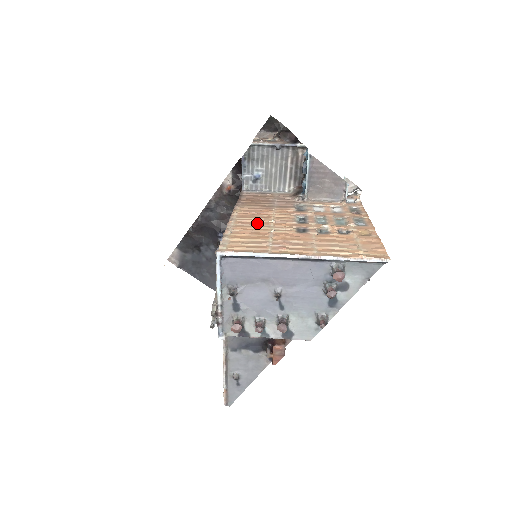
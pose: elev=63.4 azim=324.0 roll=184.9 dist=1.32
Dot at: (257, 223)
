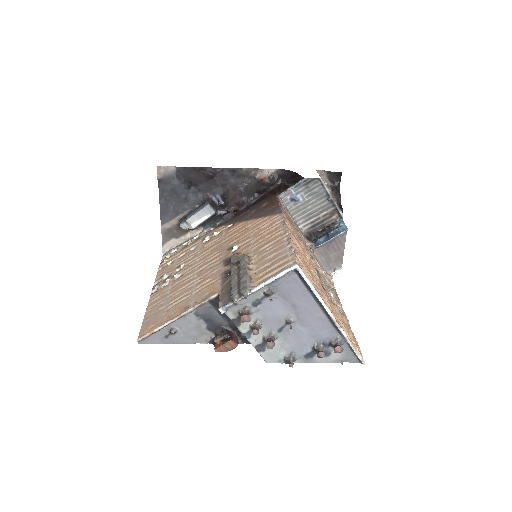
Dot at: (301, 250)
